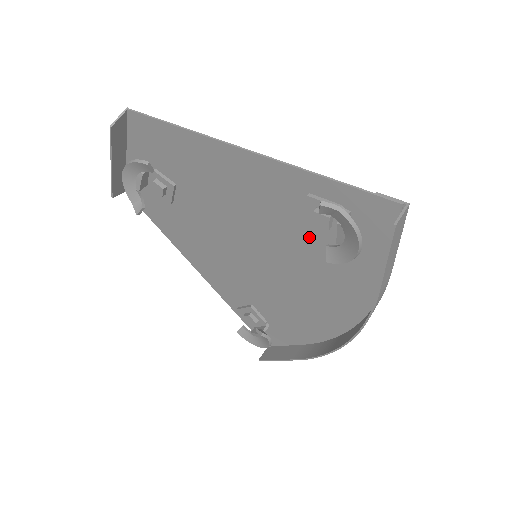
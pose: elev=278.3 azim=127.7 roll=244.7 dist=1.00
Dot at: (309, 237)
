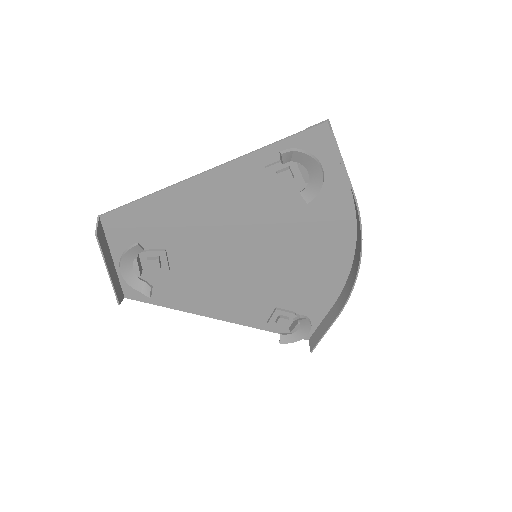
Dot at: (284, 202)
